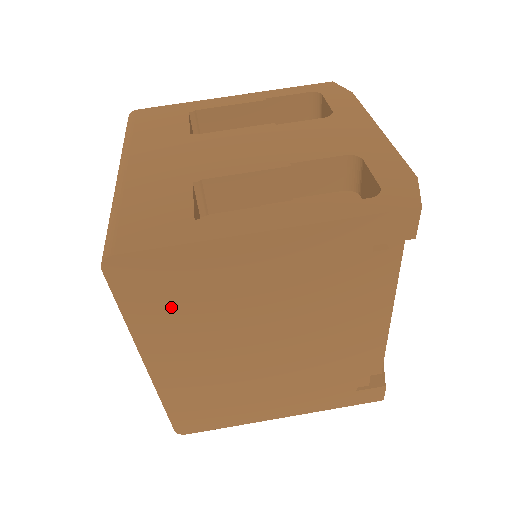
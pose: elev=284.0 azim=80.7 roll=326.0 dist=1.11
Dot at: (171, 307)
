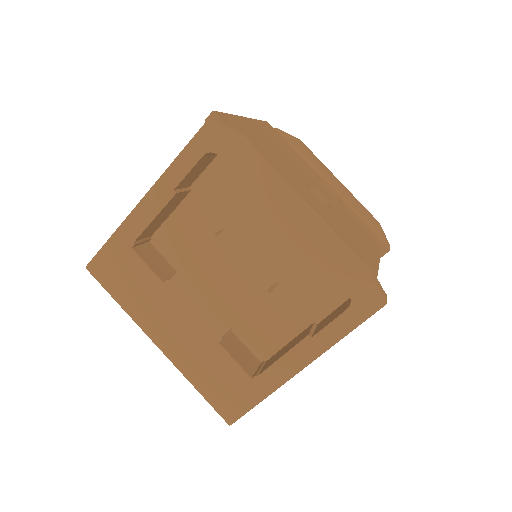
Dot at: occluded
